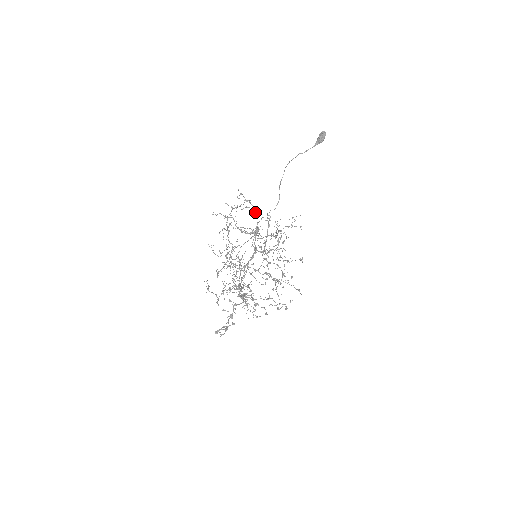
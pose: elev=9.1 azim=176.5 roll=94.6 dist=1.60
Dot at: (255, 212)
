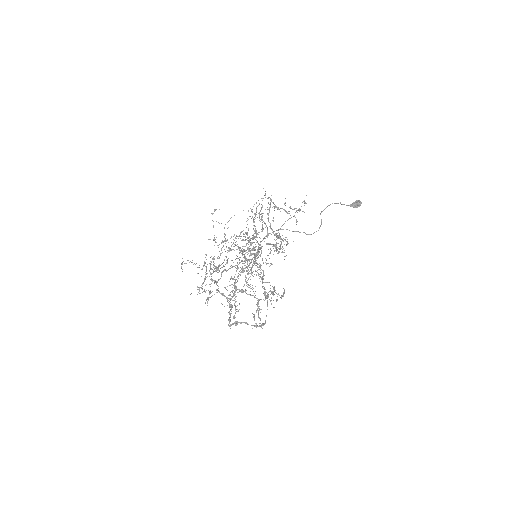
Dot at: (287, 220)
